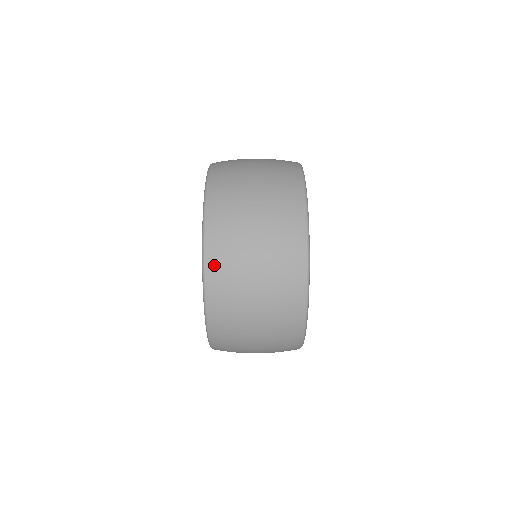
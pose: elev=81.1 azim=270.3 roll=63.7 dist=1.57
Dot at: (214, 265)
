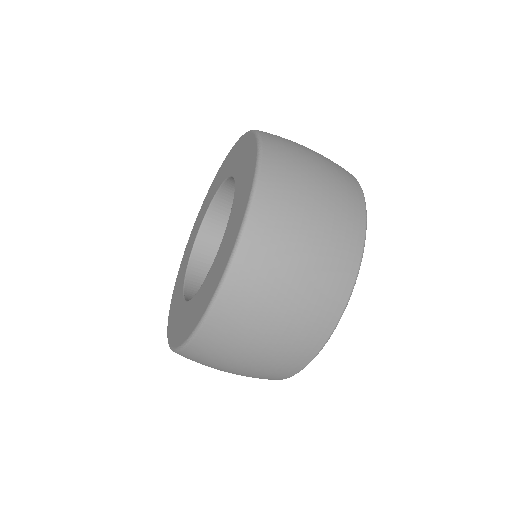
Dot at: (262, 218)
